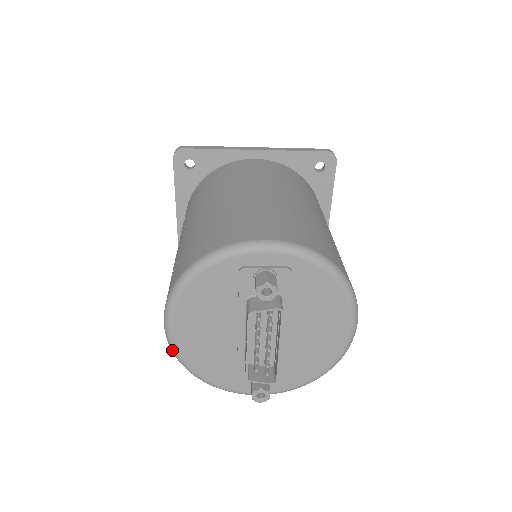
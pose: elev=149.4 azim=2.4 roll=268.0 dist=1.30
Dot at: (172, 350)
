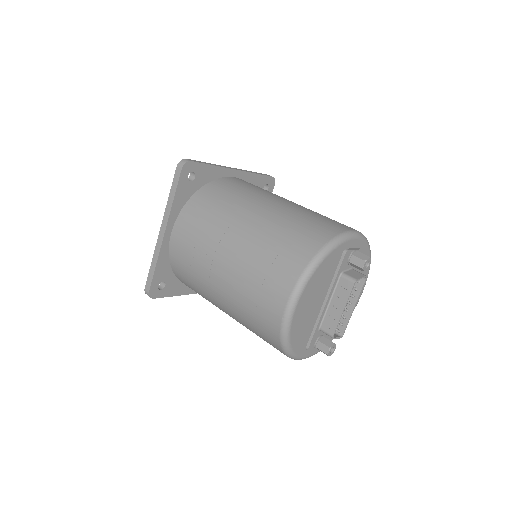
Dot at: (286, 327)
